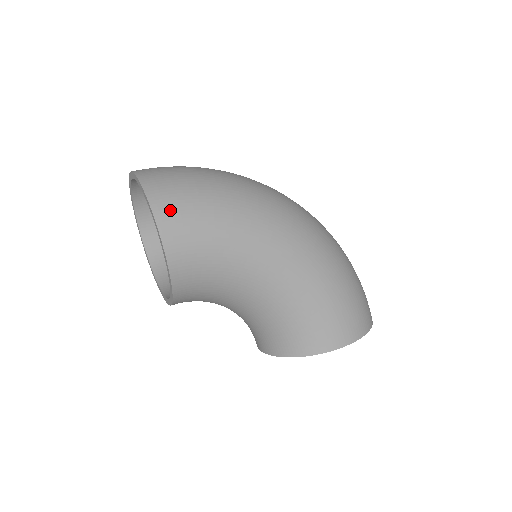
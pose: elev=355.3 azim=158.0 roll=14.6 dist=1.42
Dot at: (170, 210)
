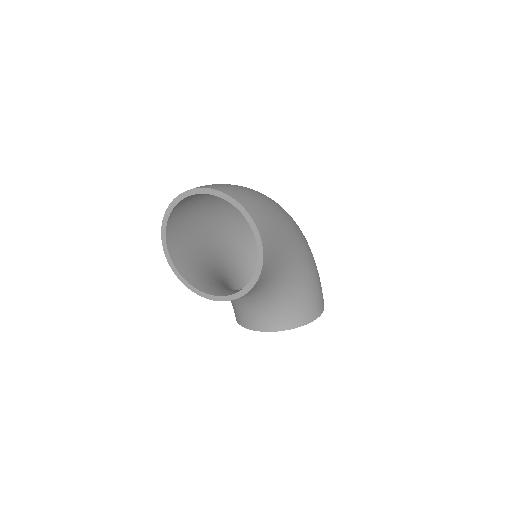
Dot at: (261, 220)
